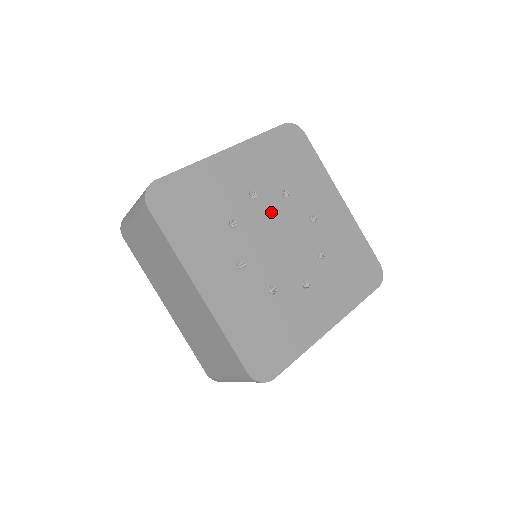
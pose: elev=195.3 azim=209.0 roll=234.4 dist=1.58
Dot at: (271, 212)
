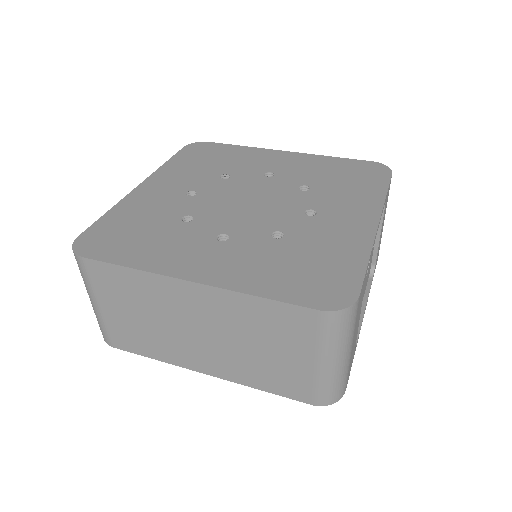
Dot at: (221, 193)
